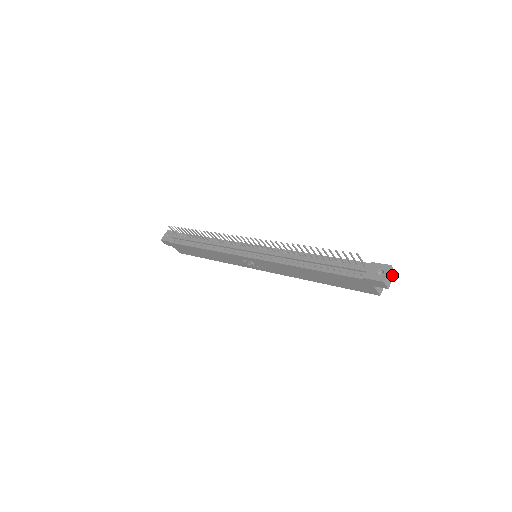
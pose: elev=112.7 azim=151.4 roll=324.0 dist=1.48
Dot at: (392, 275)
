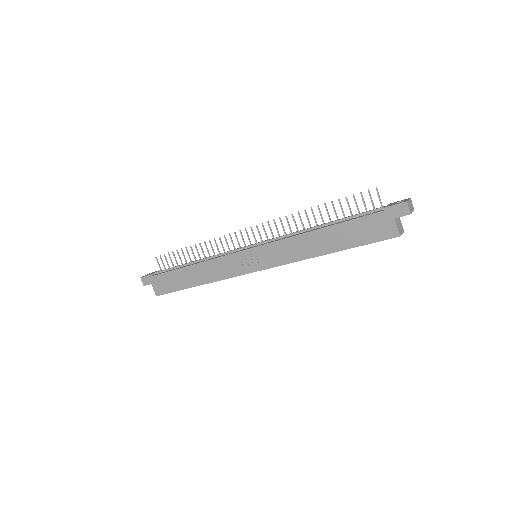
Dot at: (412, 208)
